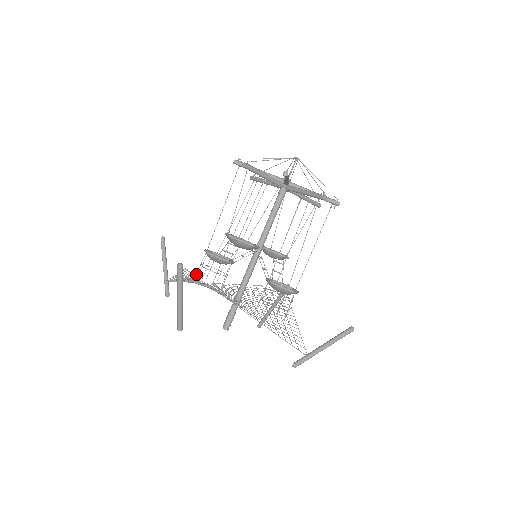
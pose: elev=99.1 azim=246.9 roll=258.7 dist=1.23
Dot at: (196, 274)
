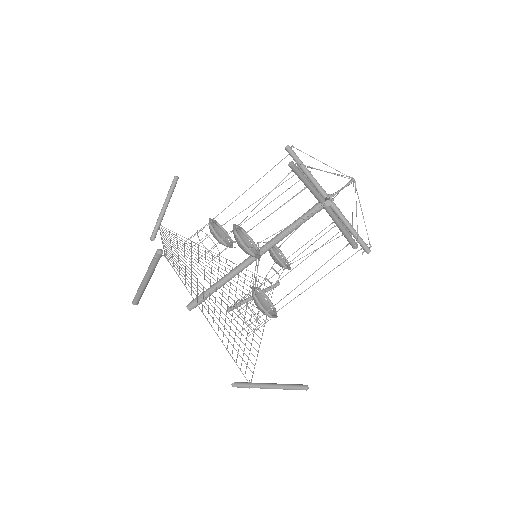
Dot at: (188, 238)
